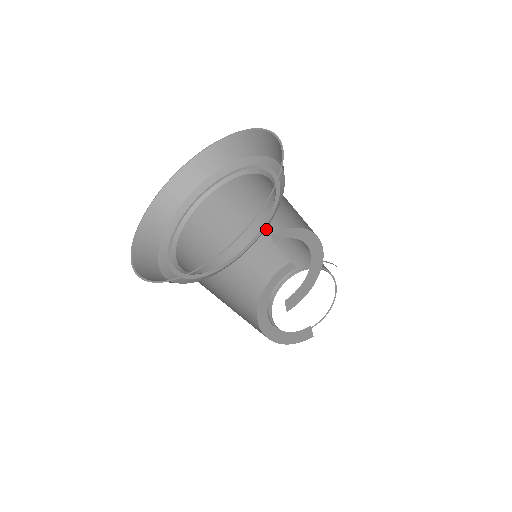
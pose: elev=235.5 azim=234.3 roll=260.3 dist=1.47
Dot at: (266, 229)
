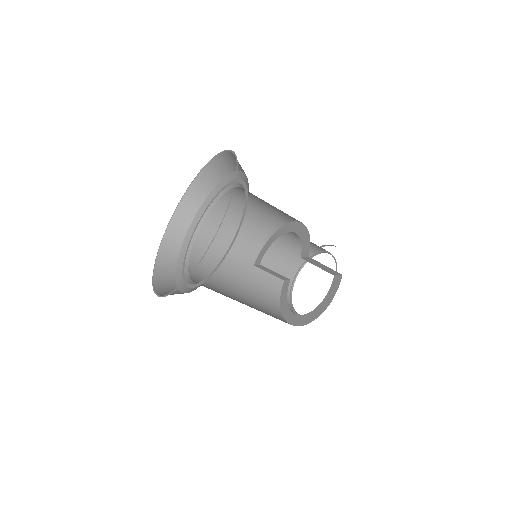
Dot at: (247, 263)
